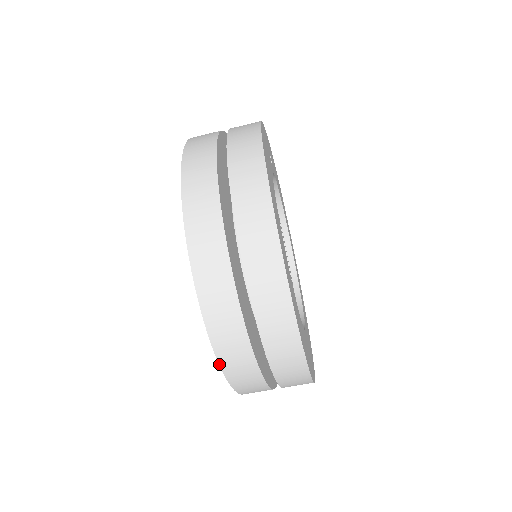
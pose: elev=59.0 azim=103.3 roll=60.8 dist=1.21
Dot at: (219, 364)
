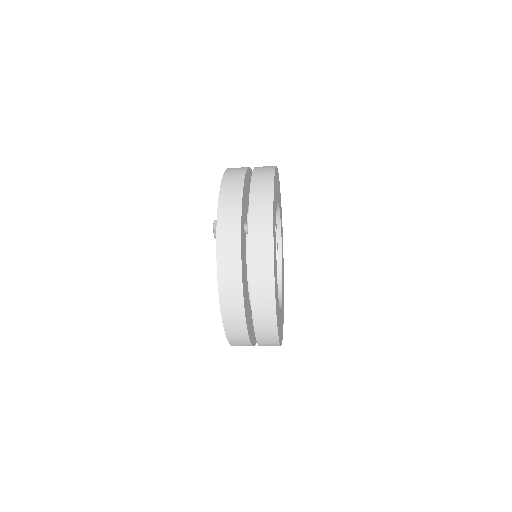
Dot at: occluded
